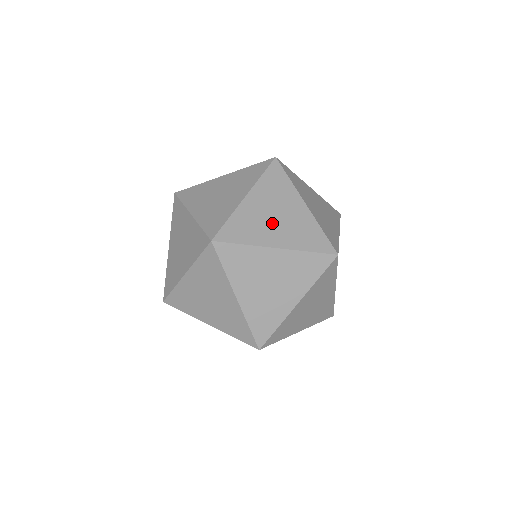
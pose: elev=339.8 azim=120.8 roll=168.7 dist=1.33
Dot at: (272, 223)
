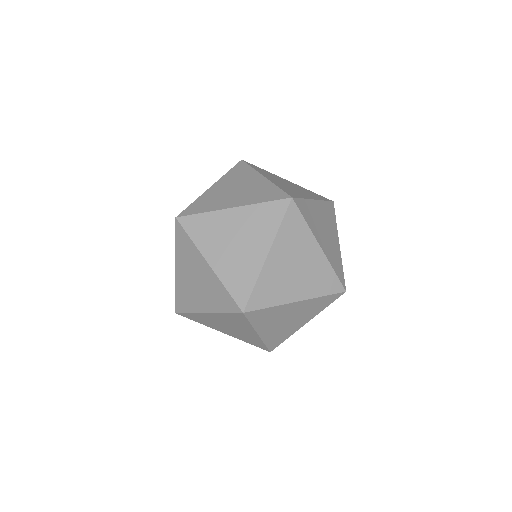
Dot at: (293, 277)
